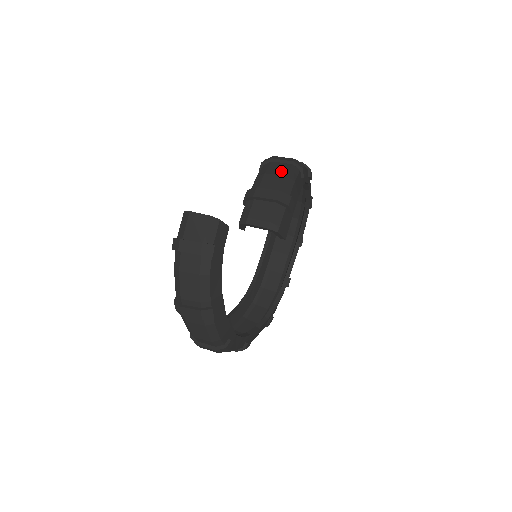
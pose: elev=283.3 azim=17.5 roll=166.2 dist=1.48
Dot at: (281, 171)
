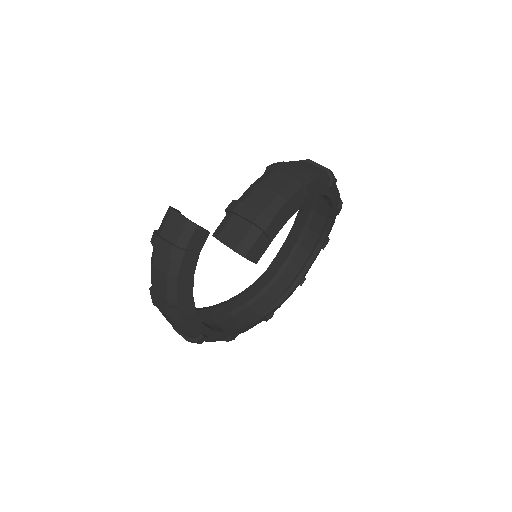
Dot at: (277, 185)
